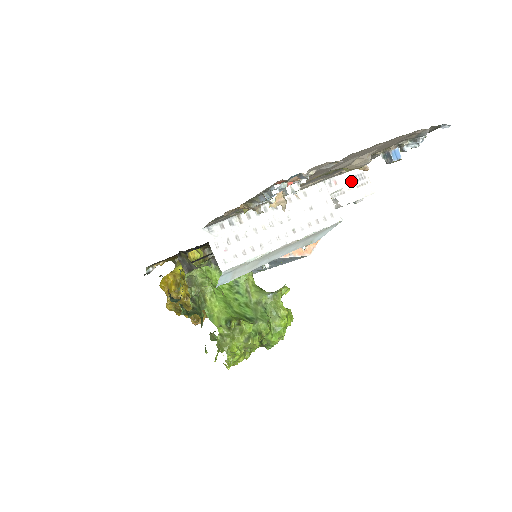
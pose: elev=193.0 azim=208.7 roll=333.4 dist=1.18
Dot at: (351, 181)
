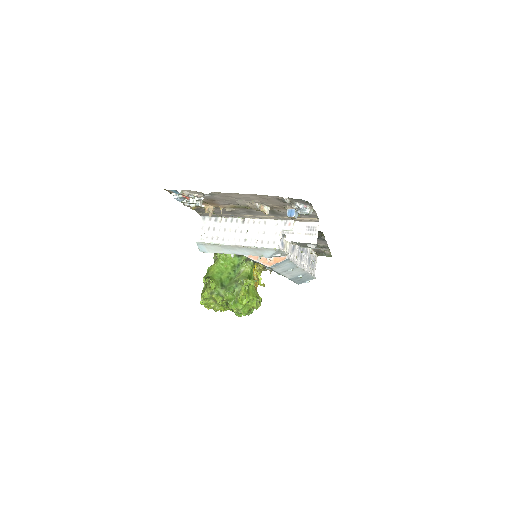
Dot at: (304, 228)
